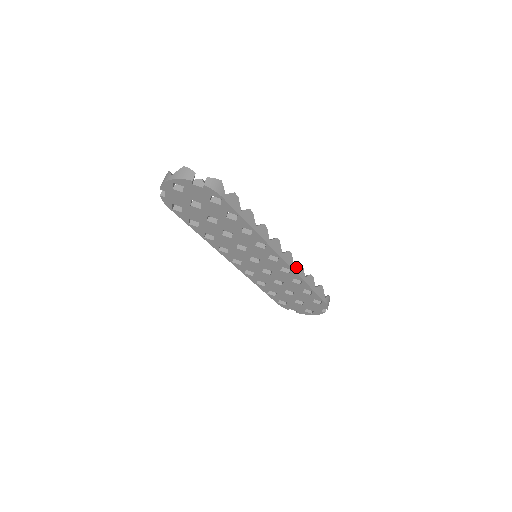
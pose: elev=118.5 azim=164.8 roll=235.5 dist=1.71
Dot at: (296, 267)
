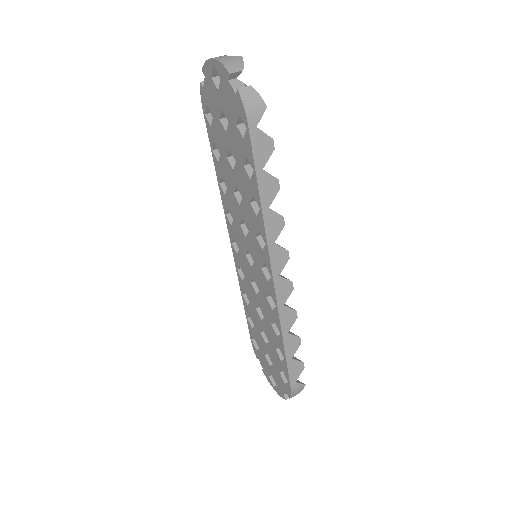
Dot at: (285, 309)
